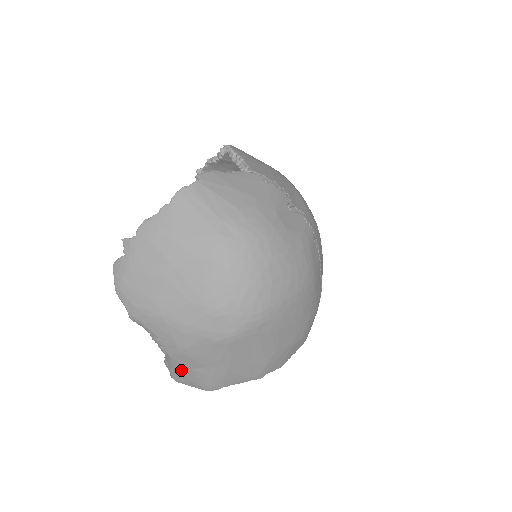
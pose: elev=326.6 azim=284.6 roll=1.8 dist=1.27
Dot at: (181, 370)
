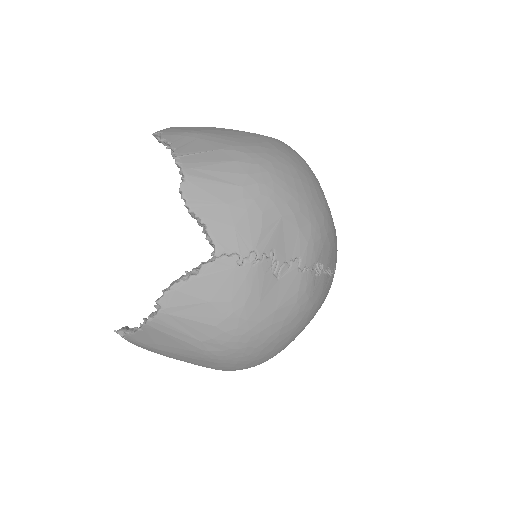
Dot at: occluded
